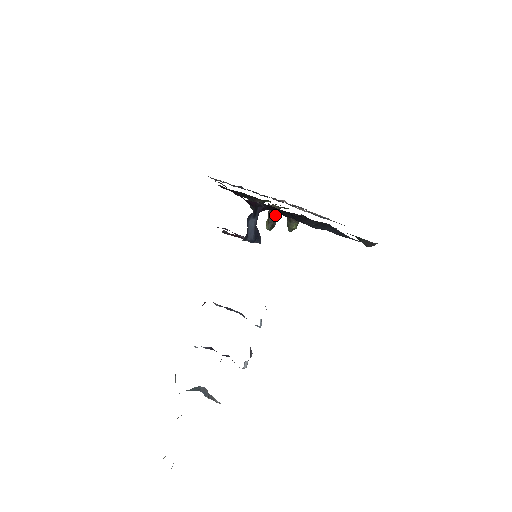
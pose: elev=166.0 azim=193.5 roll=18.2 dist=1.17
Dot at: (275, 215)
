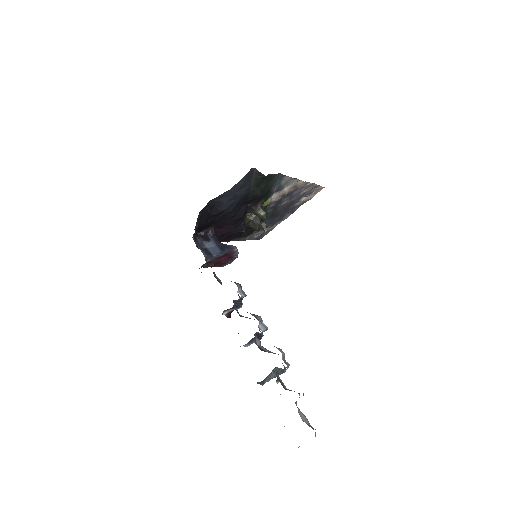
Dot at: (257, 220)
